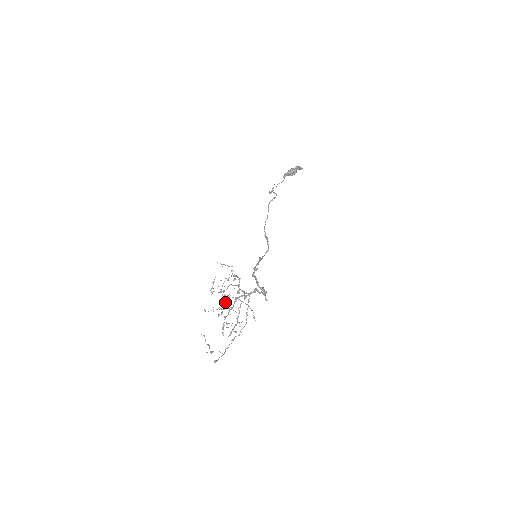
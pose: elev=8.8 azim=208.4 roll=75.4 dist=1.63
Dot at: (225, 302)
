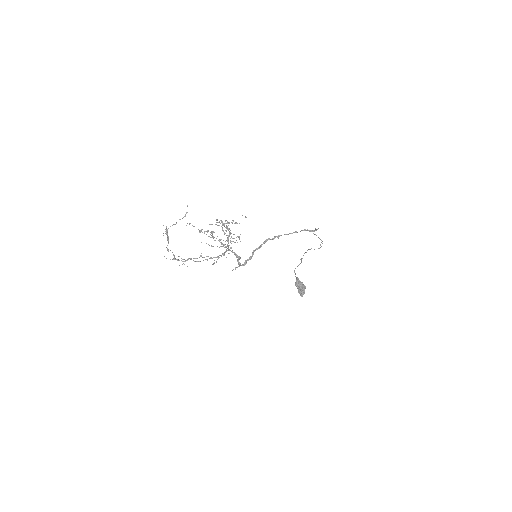
Dot at: (227, 226)
